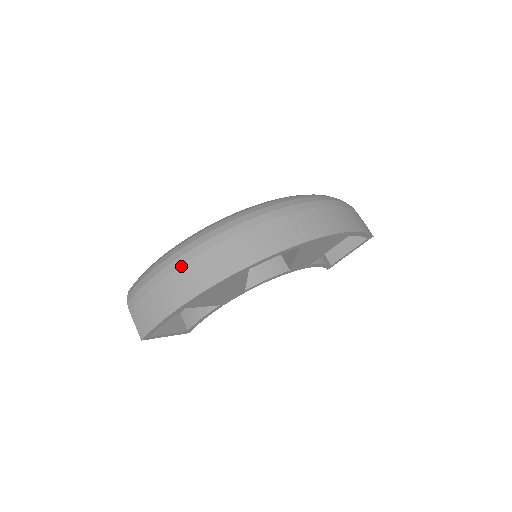
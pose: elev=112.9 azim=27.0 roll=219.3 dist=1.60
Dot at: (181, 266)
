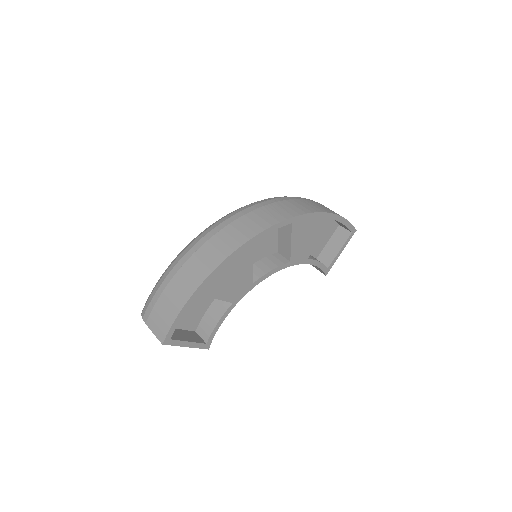
Dot at: (189, 258)
